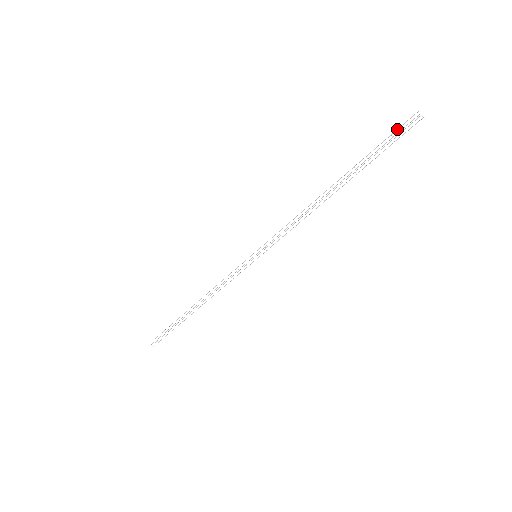
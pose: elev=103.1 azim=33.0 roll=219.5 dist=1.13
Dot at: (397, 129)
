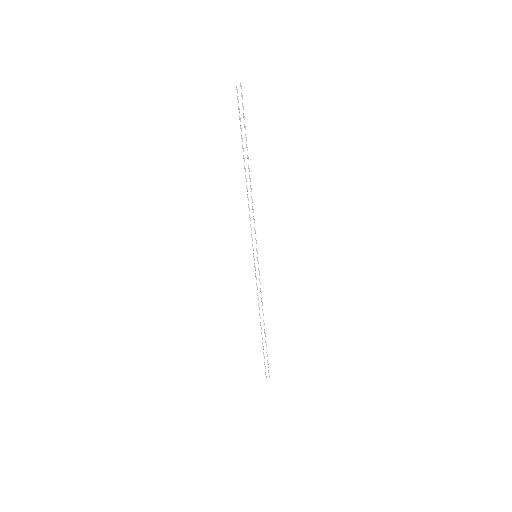
Dot at: occluded
